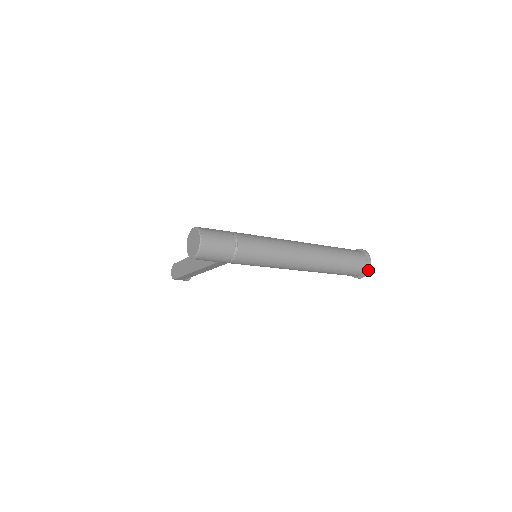
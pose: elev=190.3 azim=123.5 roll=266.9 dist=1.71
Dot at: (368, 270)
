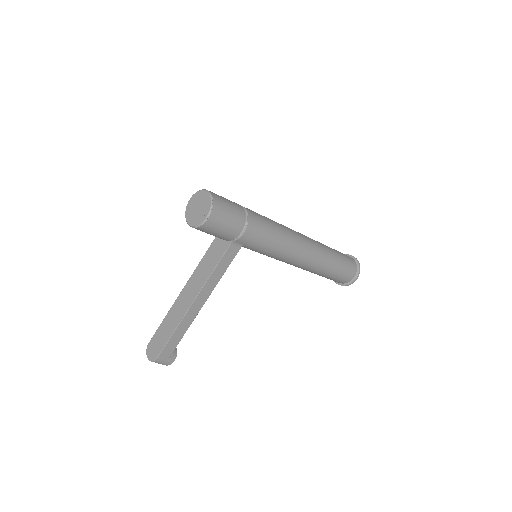
Dot at: (359, 265)
